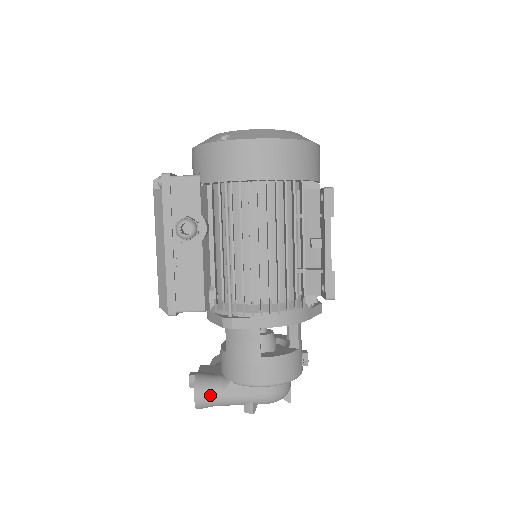
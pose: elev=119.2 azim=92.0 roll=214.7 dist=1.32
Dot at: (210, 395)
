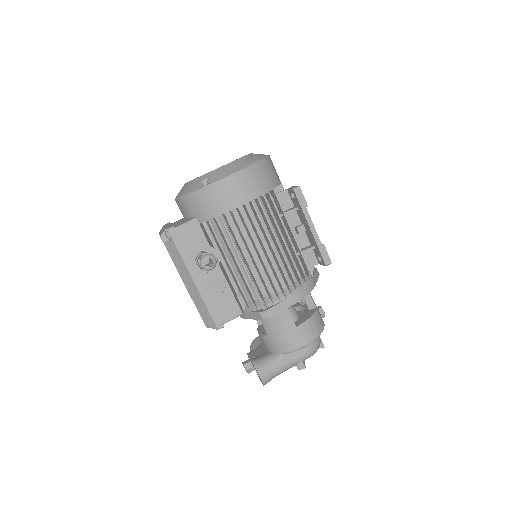
Dot at: (270, 371)
